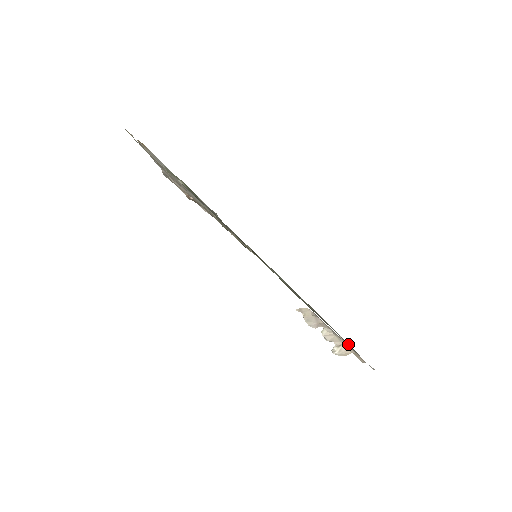
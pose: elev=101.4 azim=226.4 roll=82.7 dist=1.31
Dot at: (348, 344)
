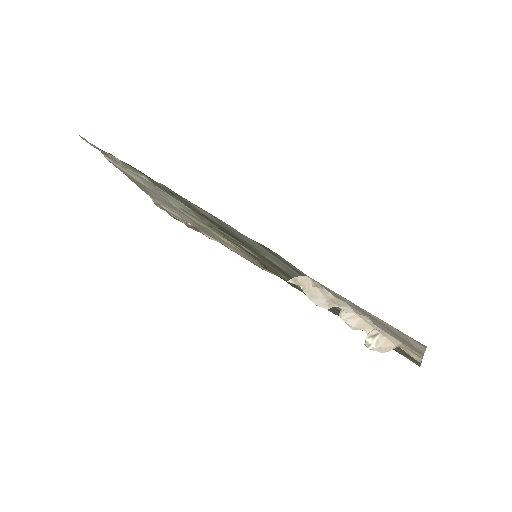
Dot at: (400, 348)
